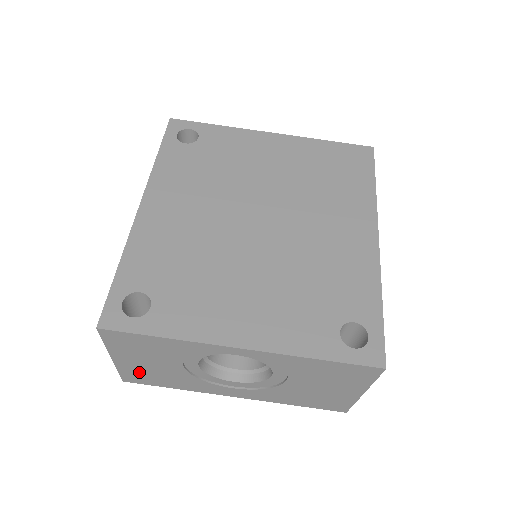
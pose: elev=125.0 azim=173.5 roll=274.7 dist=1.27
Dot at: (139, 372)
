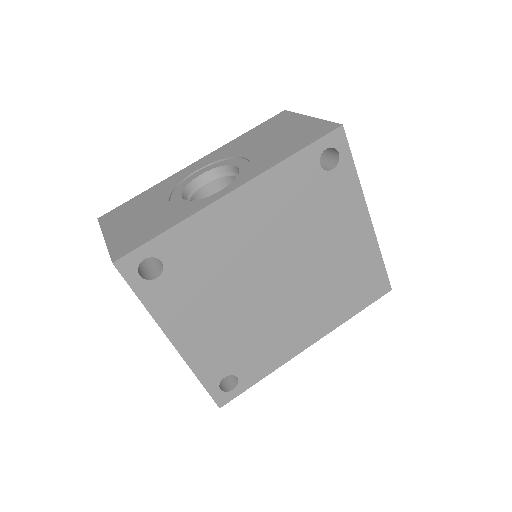
Dot at: occluded
